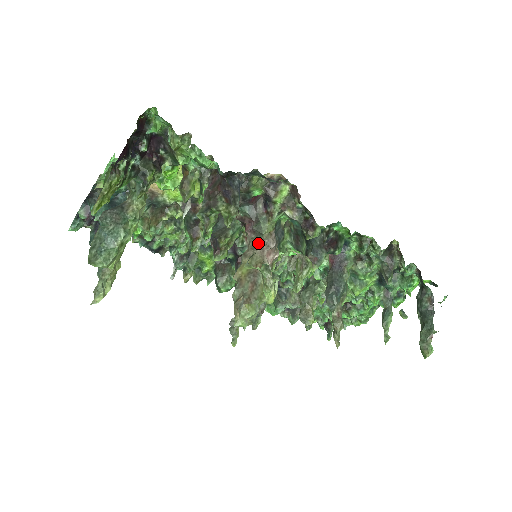
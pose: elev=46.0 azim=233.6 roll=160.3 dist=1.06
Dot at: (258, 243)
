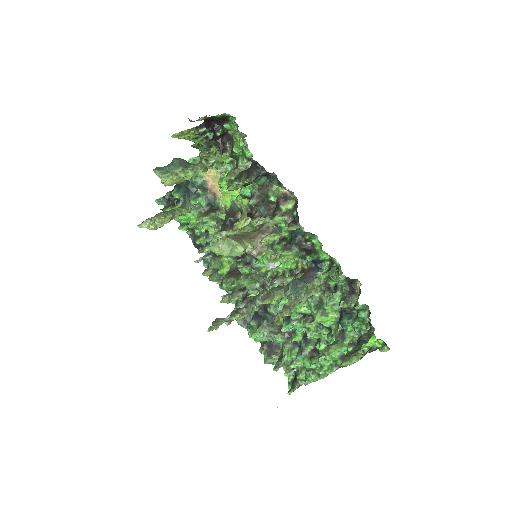
Dot at: (258, 230)
